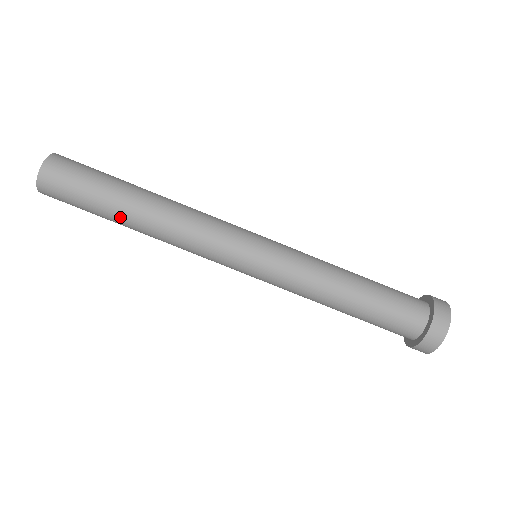
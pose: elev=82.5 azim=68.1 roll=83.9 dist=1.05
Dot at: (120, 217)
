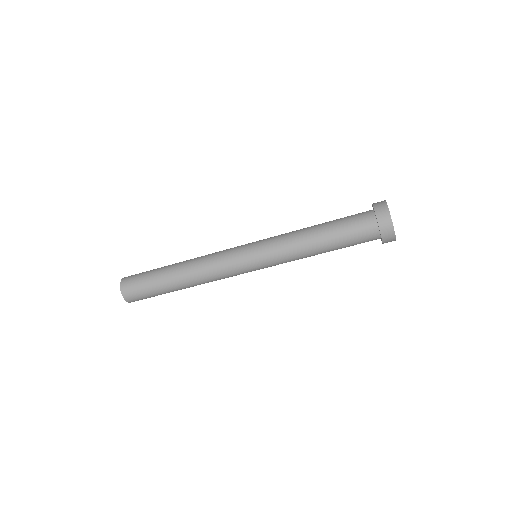
Dot at: (175, 290)
